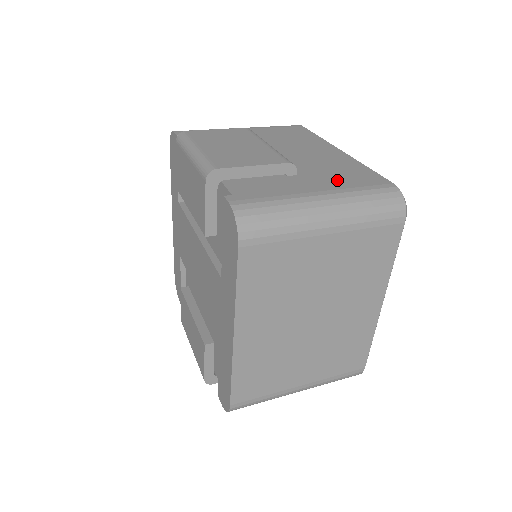
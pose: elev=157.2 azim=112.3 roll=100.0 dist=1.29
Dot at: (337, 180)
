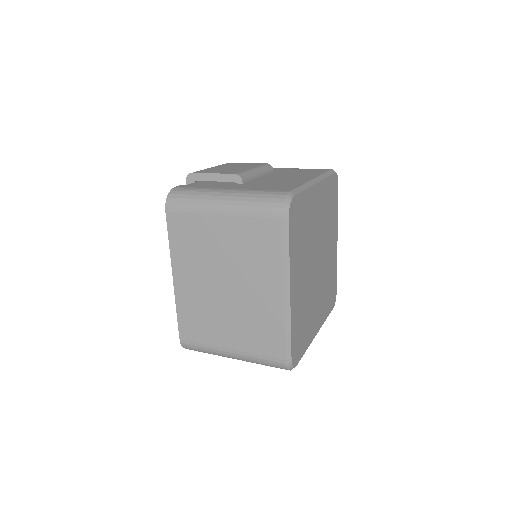
Dot at: (258, 187)
